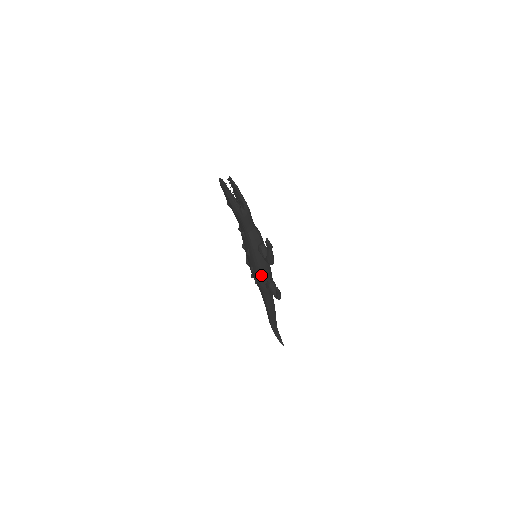
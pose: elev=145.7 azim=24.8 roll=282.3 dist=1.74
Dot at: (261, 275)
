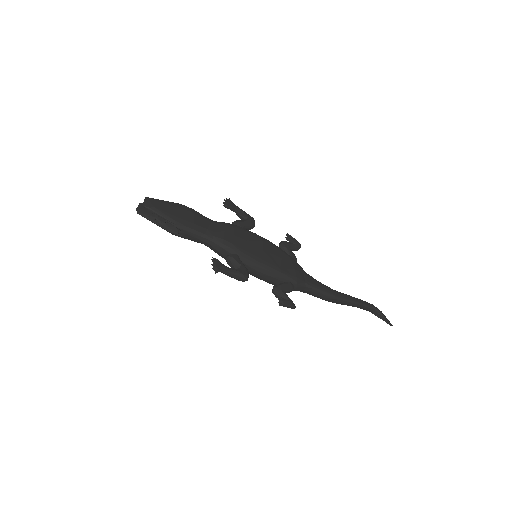
Dot at: occluded
